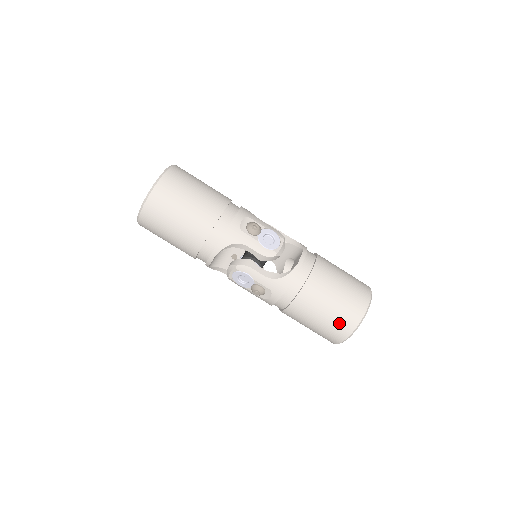
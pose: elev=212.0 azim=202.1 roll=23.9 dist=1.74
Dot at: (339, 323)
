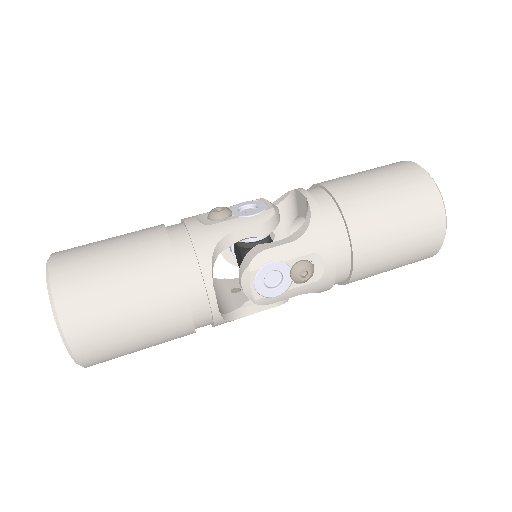
Dot at: (419, 207)
